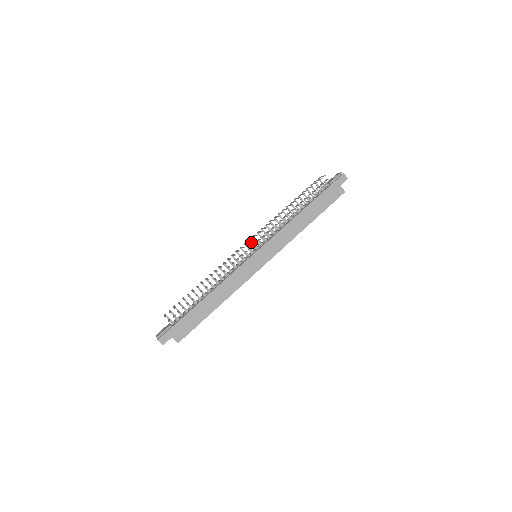
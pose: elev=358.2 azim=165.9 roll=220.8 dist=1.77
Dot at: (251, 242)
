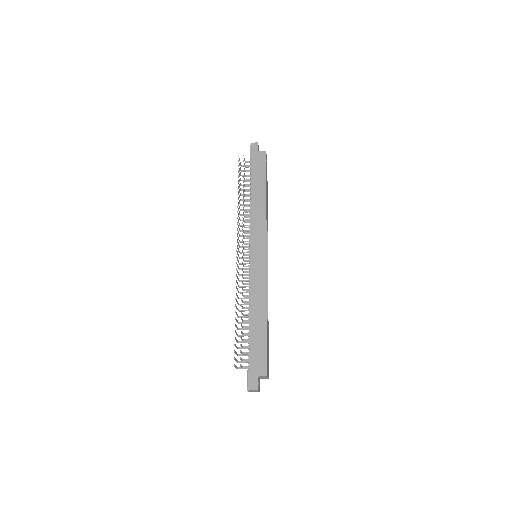
Dot at: (243, 252)
